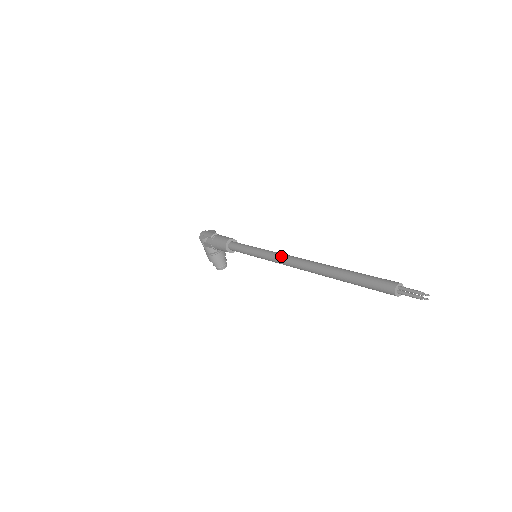
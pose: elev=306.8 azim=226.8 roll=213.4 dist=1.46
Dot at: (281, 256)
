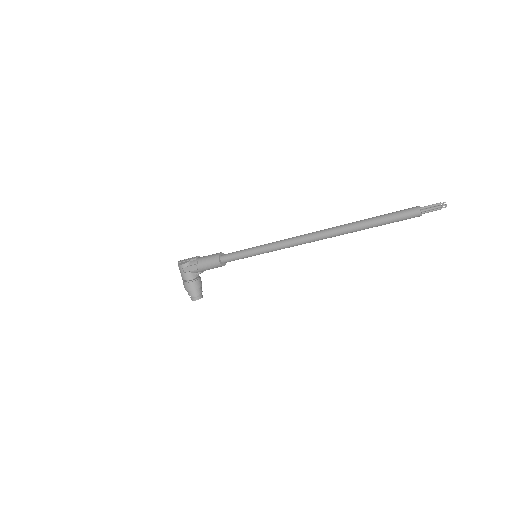
Dot at: (293, 237)
